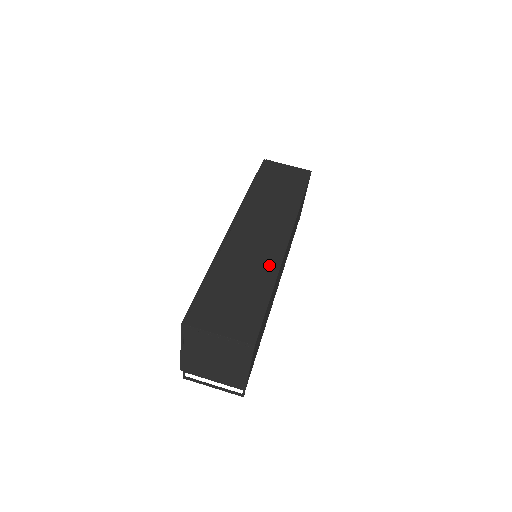
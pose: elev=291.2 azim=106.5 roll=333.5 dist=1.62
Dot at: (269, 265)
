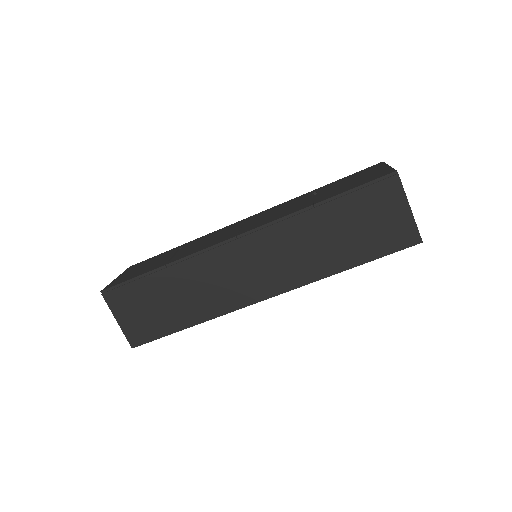
Dot at: (214, 306)
